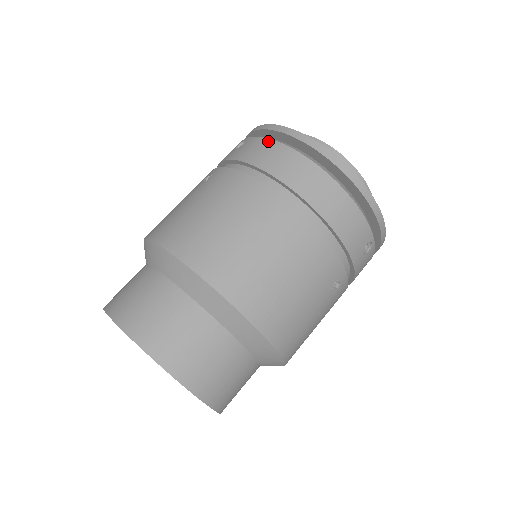
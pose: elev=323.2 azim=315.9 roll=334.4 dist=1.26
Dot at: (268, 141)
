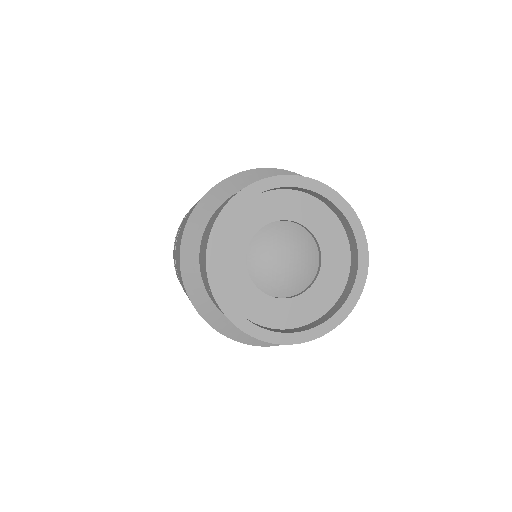
Dot at: occluded
